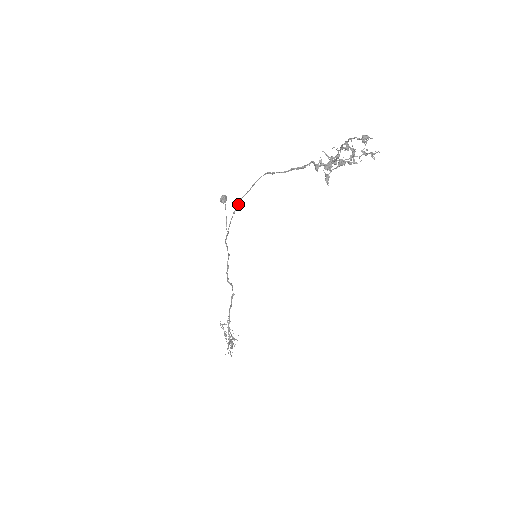
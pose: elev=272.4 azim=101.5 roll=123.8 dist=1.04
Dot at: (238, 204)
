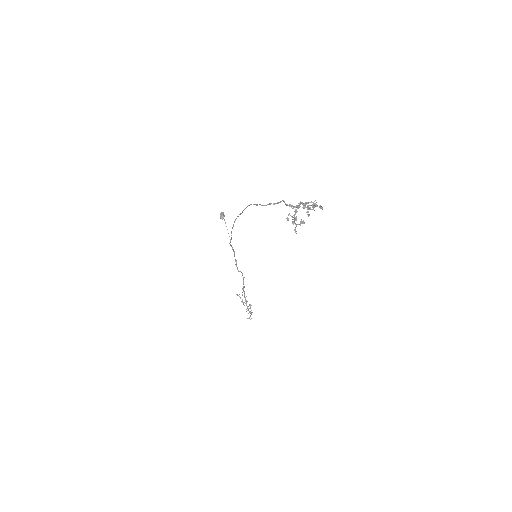
Dot at: occluded
